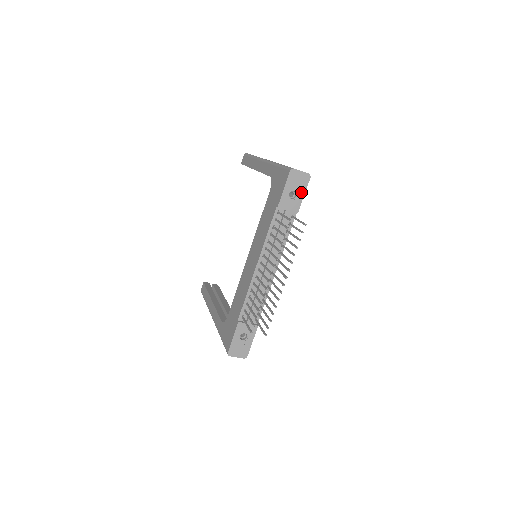
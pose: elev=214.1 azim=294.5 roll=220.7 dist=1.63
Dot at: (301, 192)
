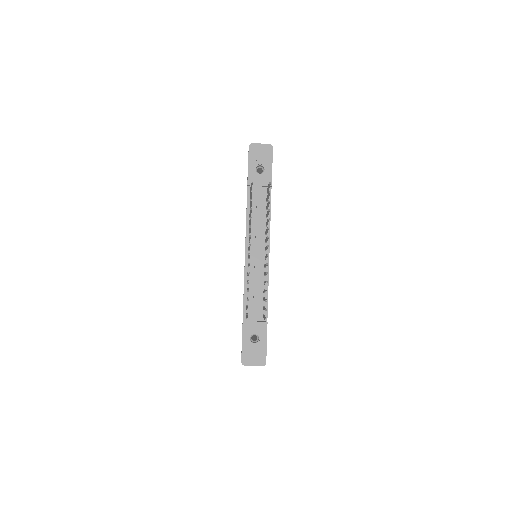
Dot at: (268, 164)
